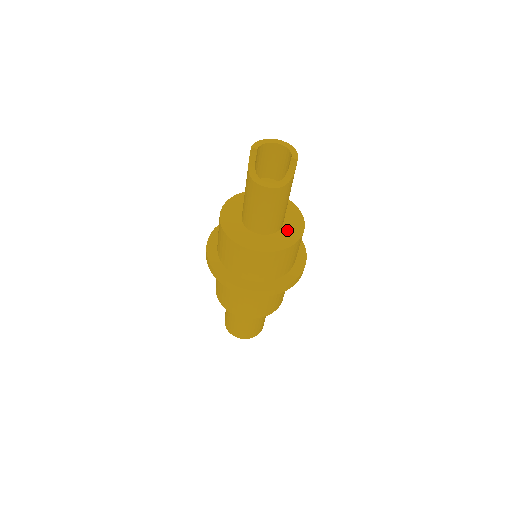
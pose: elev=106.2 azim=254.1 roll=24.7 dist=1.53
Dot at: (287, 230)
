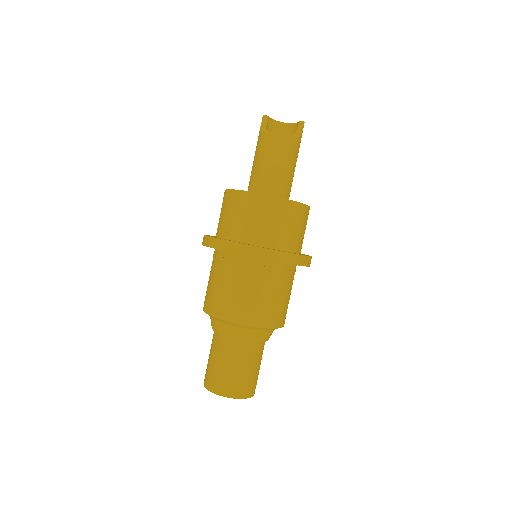
Dot at: occluded
